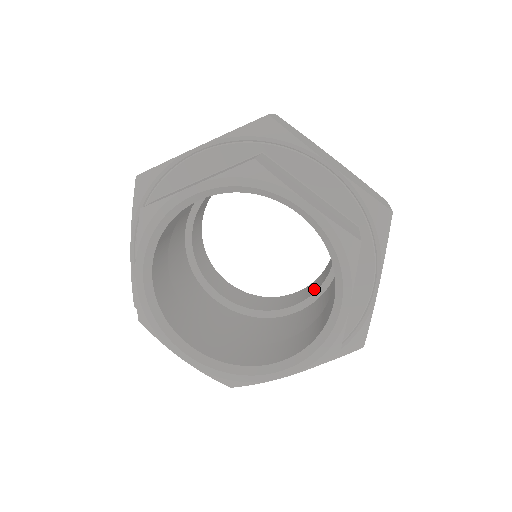
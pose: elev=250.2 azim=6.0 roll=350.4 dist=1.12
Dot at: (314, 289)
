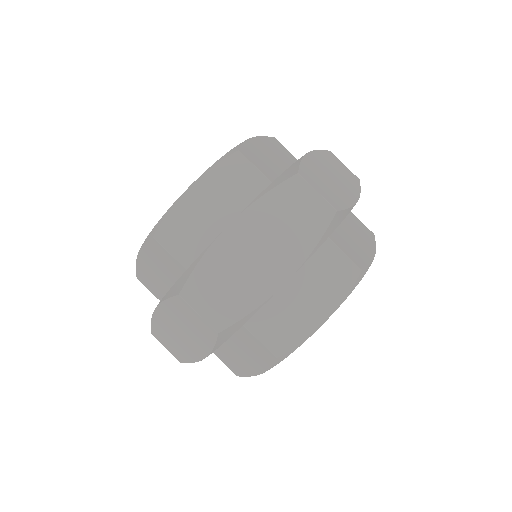
Dot at: occluded
